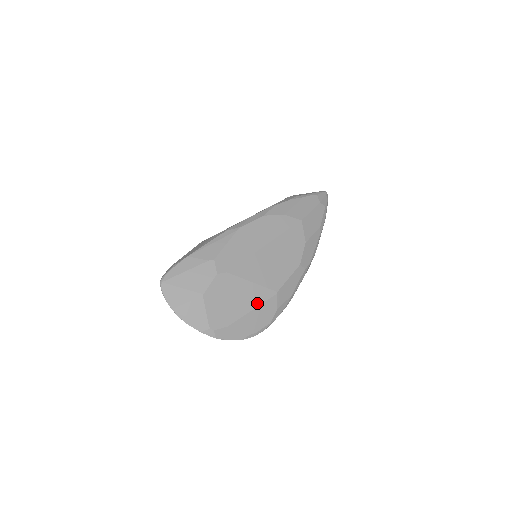
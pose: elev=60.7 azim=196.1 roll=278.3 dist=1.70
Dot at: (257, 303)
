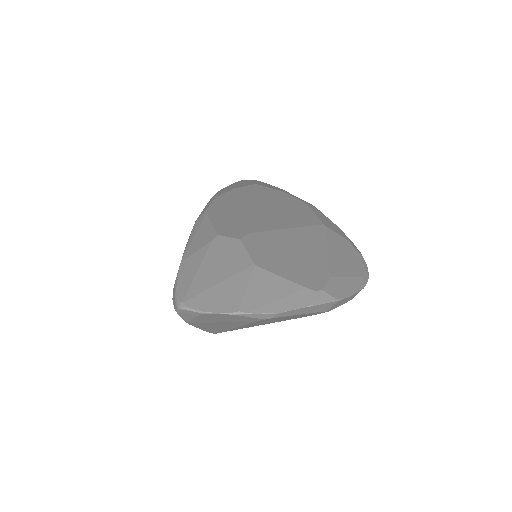
Dot at: (321, 242)
